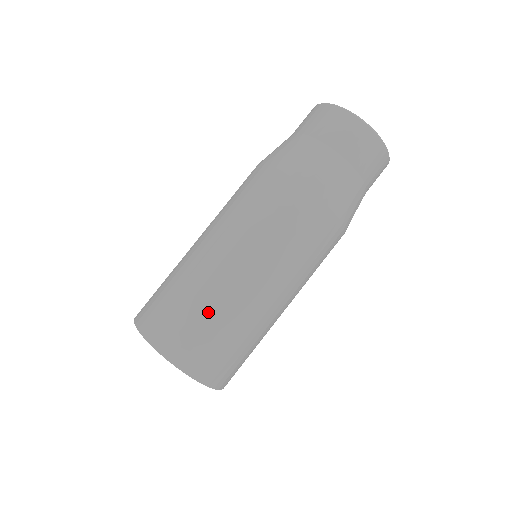
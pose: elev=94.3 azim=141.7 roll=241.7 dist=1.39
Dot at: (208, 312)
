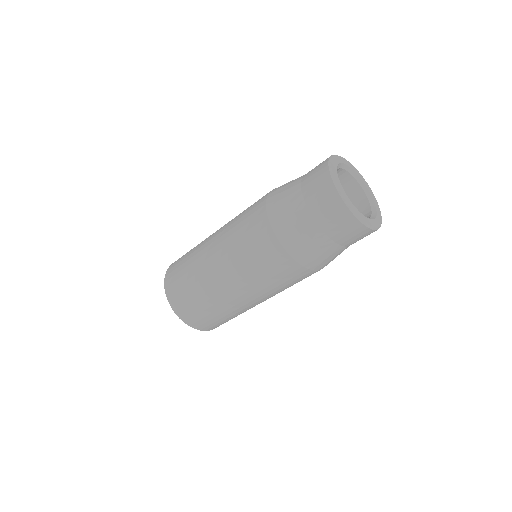
Dot at: (231, 316)
